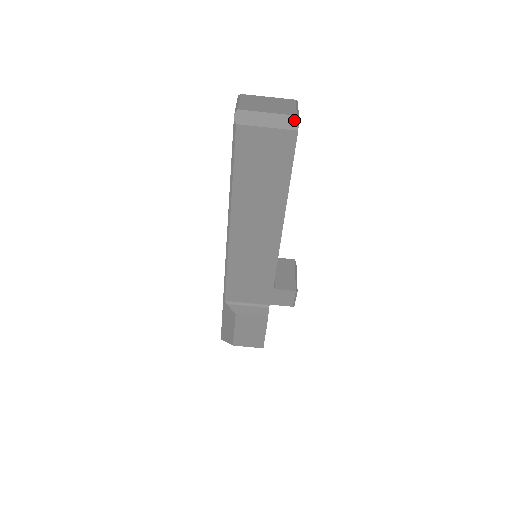
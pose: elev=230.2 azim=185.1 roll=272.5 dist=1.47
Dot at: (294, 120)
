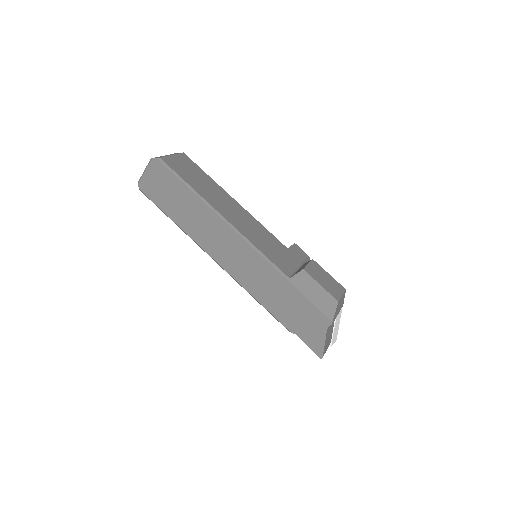
Dot at: (176, 153)
